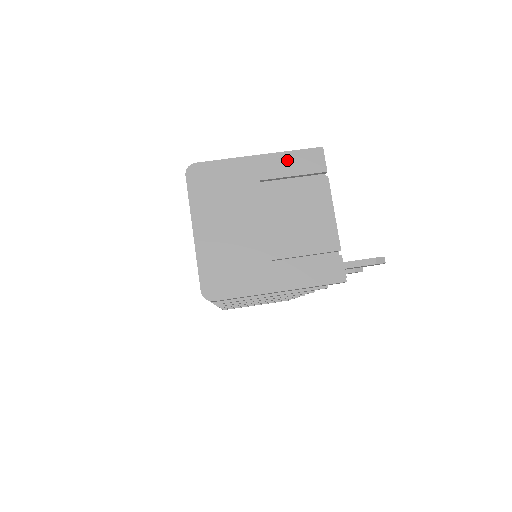
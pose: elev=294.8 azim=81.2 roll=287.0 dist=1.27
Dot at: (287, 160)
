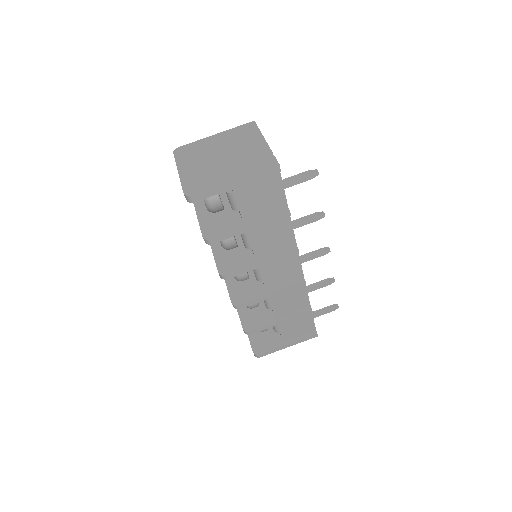
Dot at: (233, 131)
